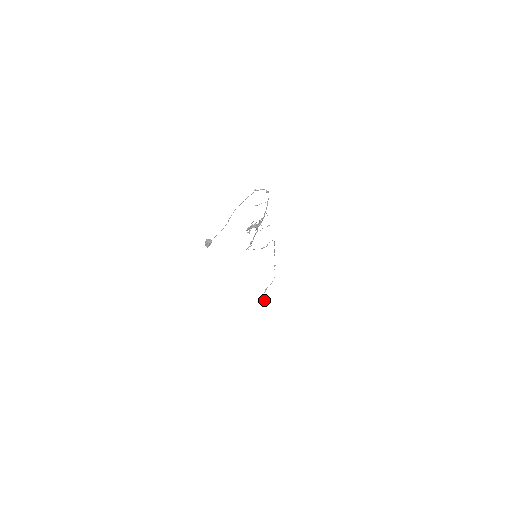
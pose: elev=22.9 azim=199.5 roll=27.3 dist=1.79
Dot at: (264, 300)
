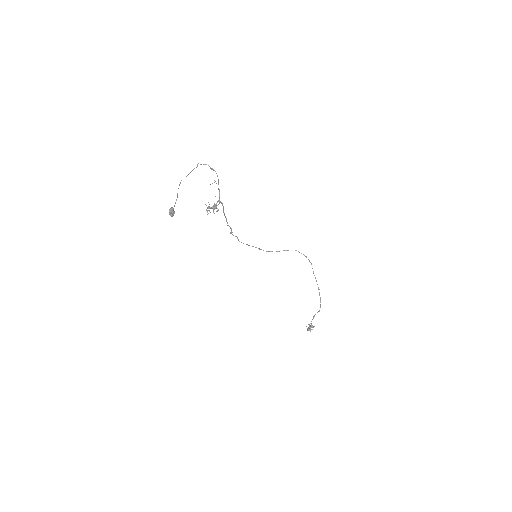
Dot at: (310, 327)
